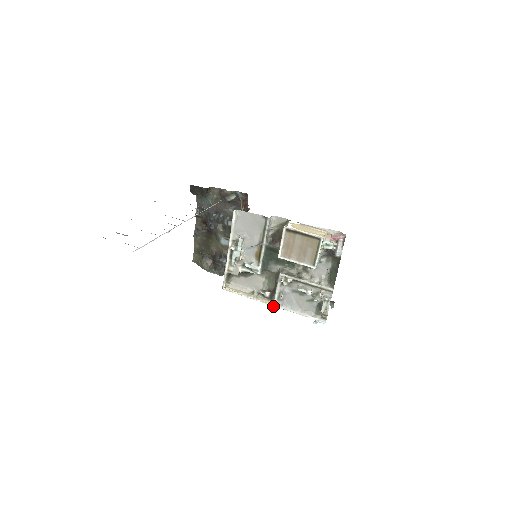
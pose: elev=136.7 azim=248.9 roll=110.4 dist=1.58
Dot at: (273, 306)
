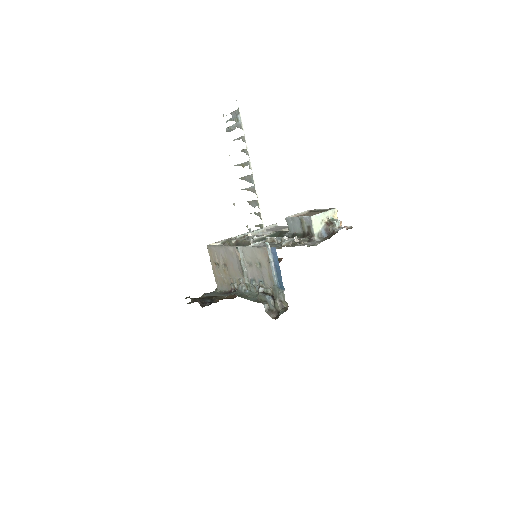
Dot at: (238, 246)
